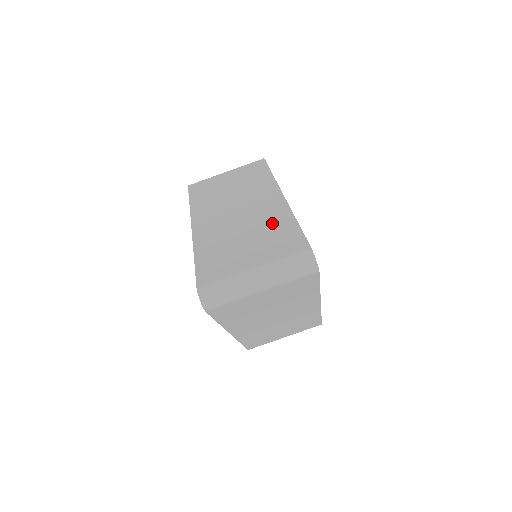
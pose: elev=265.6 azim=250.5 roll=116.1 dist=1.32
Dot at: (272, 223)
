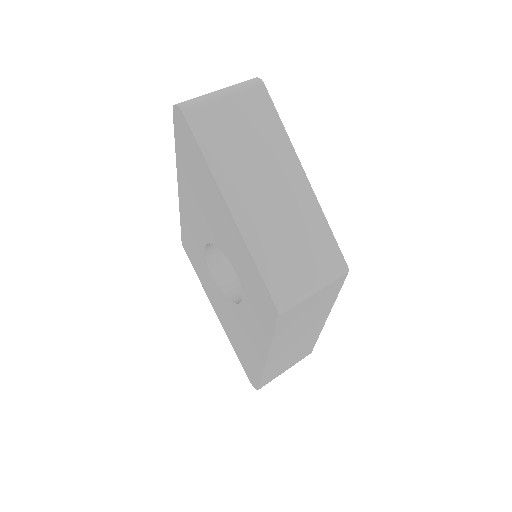
Dot at: occluded
